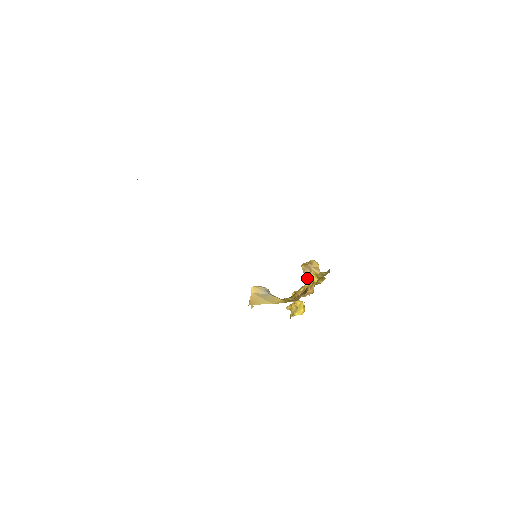
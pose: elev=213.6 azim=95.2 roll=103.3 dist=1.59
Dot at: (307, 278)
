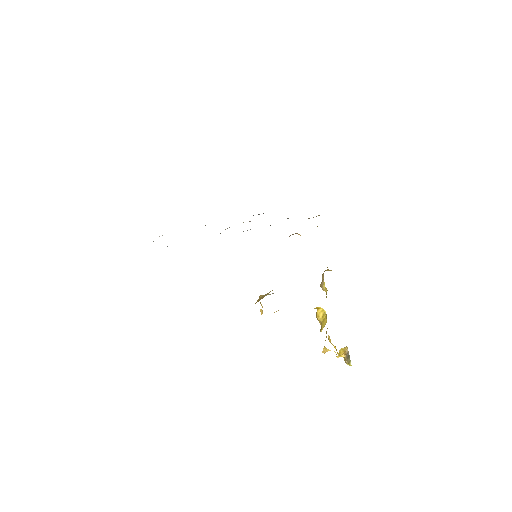
Dot at: (326, 291)
